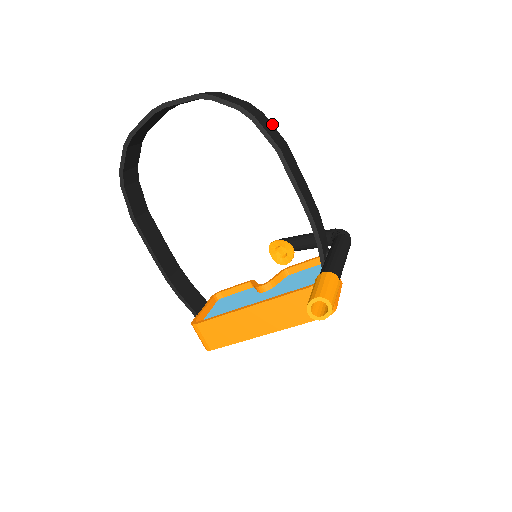
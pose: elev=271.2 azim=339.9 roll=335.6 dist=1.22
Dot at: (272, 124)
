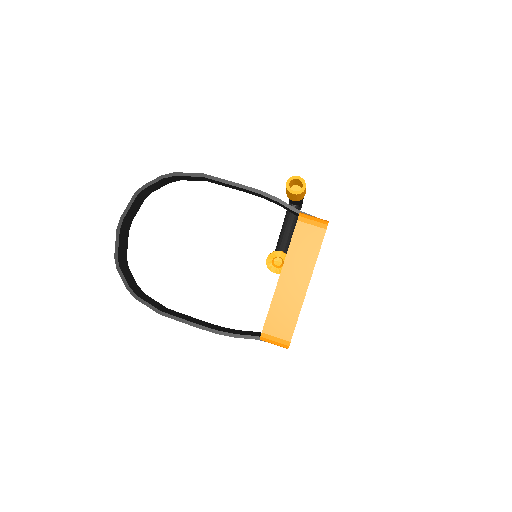
Dot at: occluded
